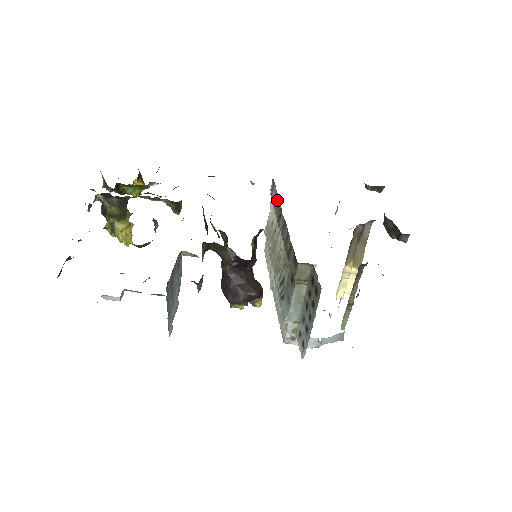
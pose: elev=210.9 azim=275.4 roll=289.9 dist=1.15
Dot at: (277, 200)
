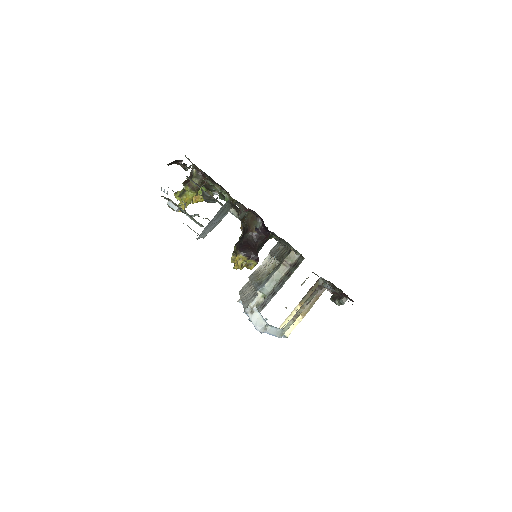
Dot at: (278, 247)
